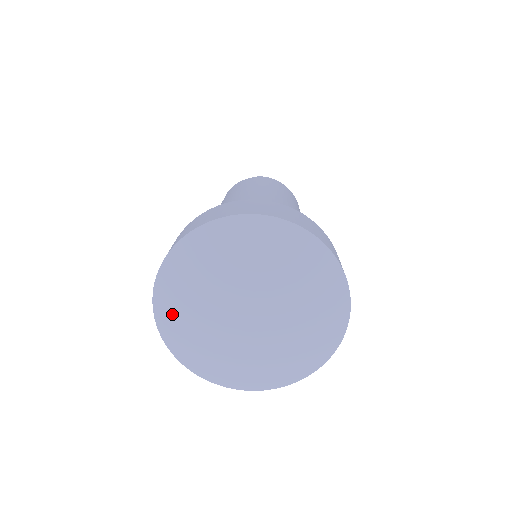
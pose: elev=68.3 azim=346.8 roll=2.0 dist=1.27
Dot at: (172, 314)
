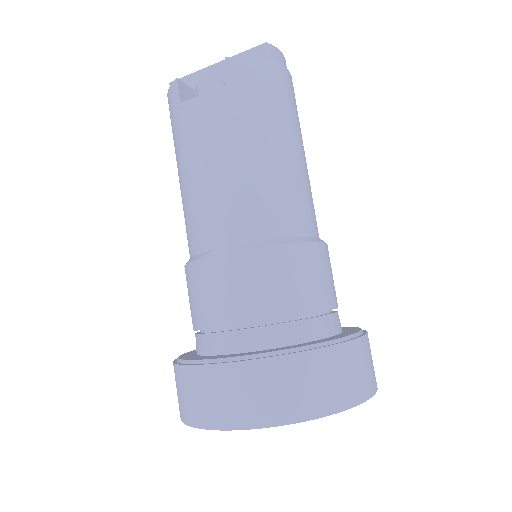
Dot at: occluded
